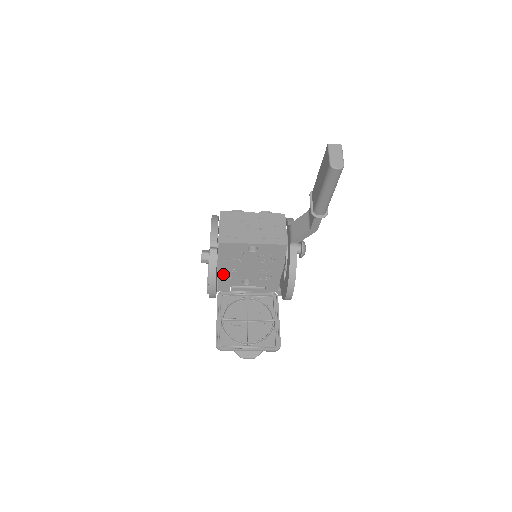
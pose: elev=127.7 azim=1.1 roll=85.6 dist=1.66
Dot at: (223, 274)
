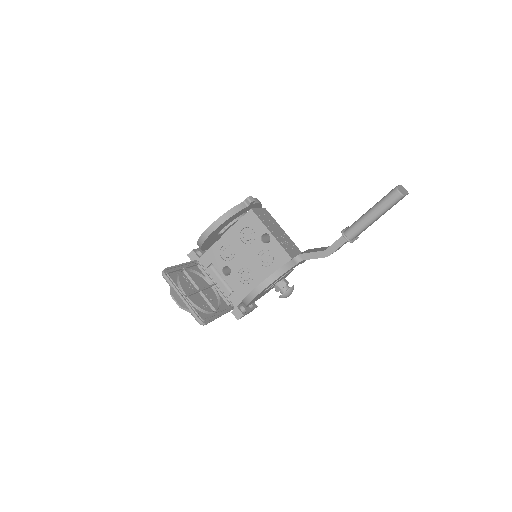
Dot at: (220, 245)
